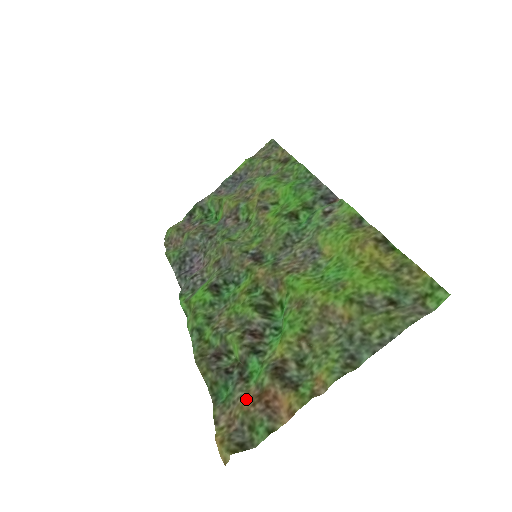
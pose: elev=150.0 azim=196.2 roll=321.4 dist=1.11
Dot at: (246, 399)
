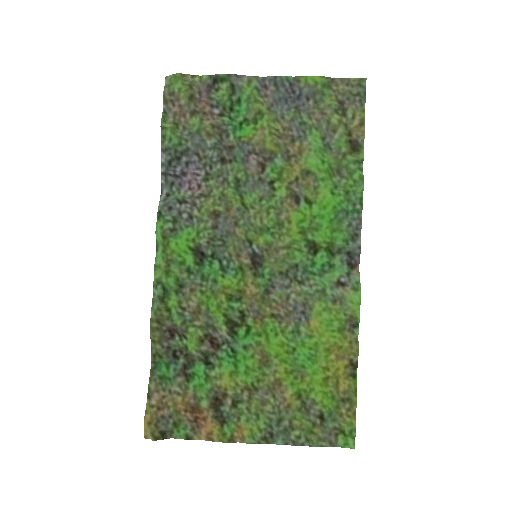
Dot at: (182, 401)
